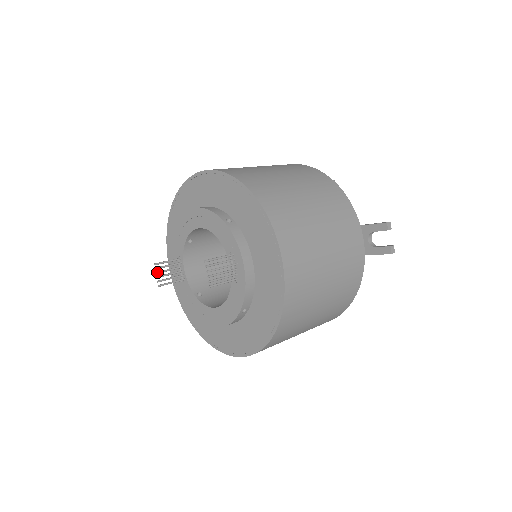
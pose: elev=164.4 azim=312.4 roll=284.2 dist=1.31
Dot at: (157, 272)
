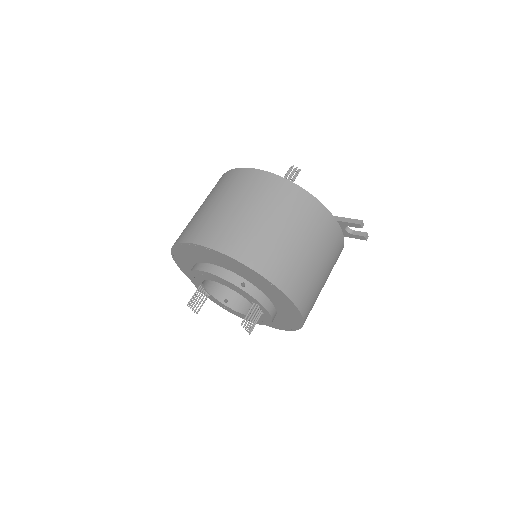
Dot at: (191, 307)
